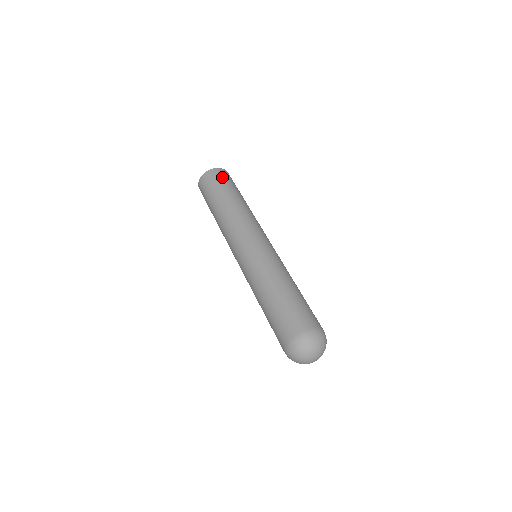
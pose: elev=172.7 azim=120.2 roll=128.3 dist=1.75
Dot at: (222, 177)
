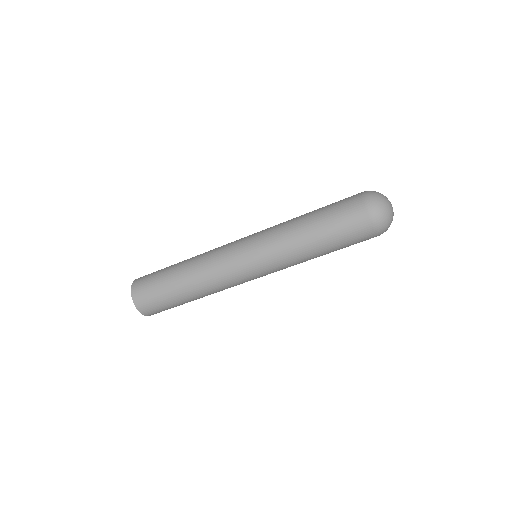
Dot at: occluded
